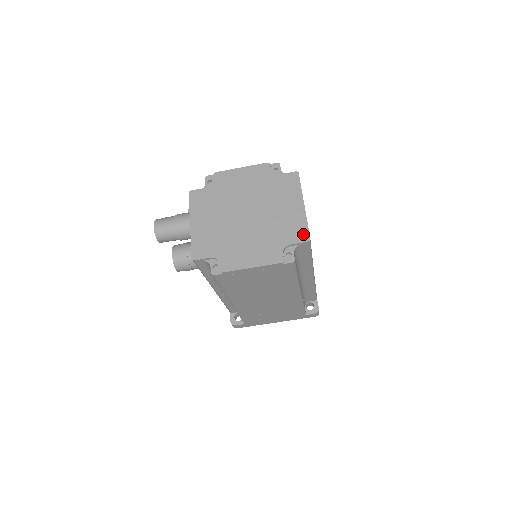
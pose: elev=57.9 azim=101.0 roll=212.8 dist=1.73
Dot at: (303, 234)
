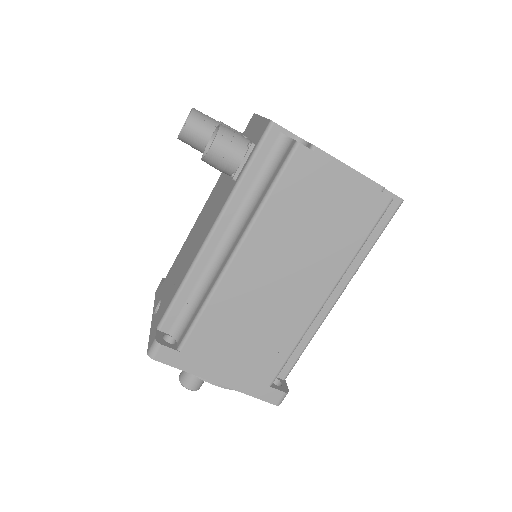
Dot at: occluded
